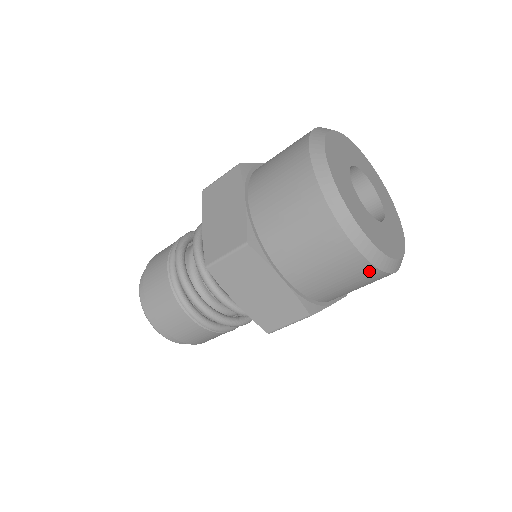
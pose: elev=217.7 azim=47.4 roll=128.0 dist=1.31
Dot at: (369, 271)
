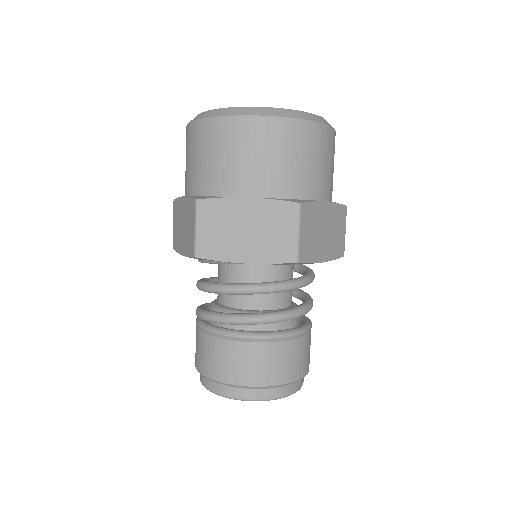
Dot at: (293, 127)
